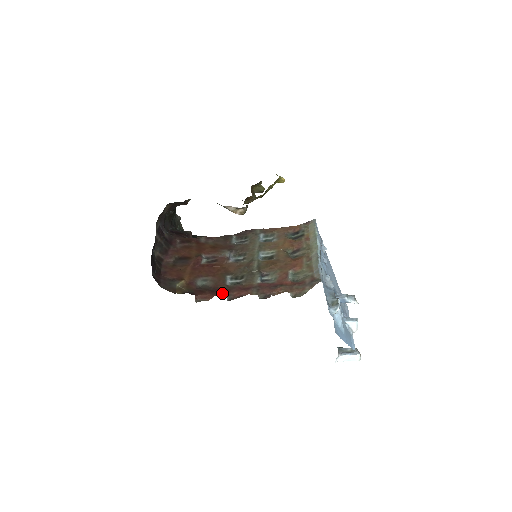
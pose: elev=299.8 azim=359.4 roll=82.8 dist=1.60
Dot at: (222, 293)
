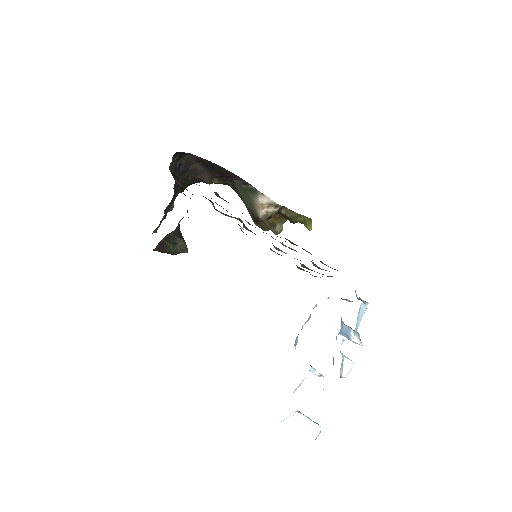
Dot at: occluded
